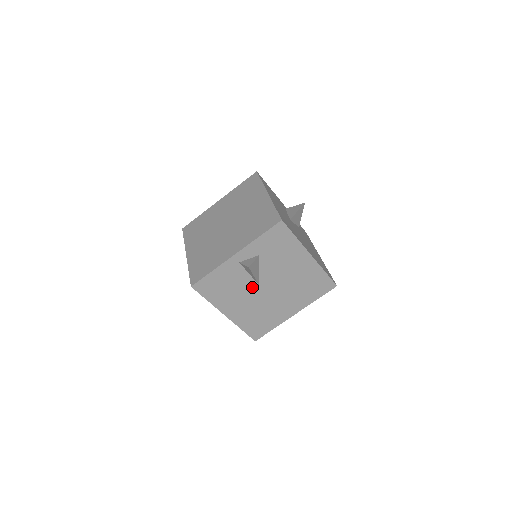
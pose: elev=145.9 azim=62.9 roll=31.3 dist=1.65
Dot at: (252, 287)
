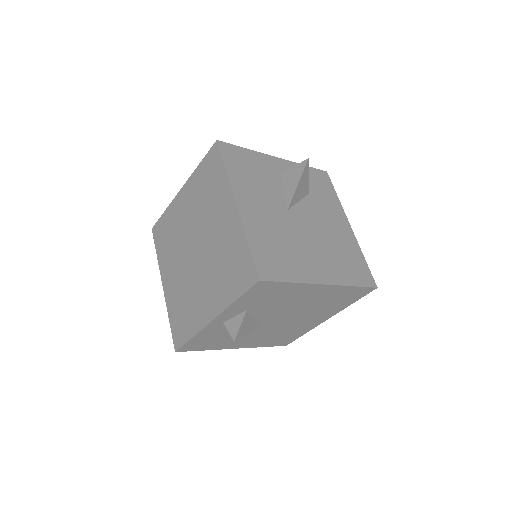
Dot at: occluded
